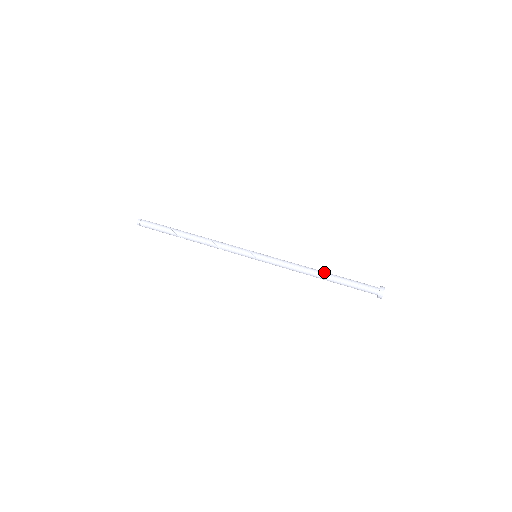
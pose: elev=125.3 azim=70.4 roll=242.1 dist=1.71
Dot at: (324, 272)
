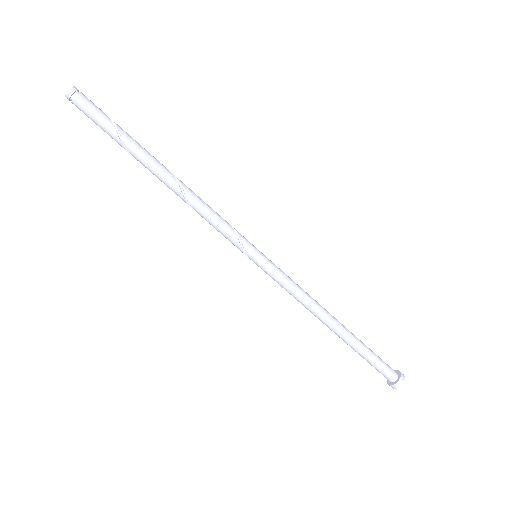
Dot at: (336, 332)
